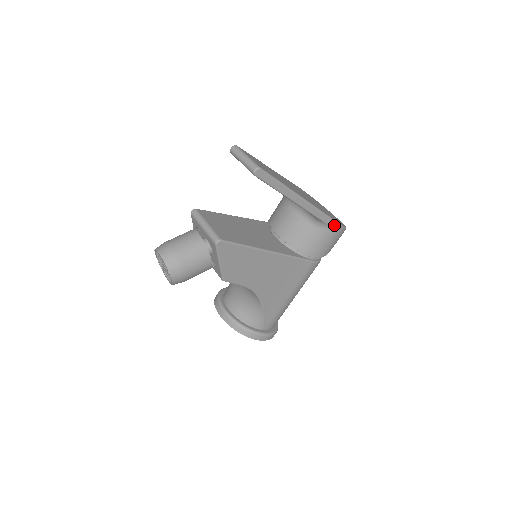
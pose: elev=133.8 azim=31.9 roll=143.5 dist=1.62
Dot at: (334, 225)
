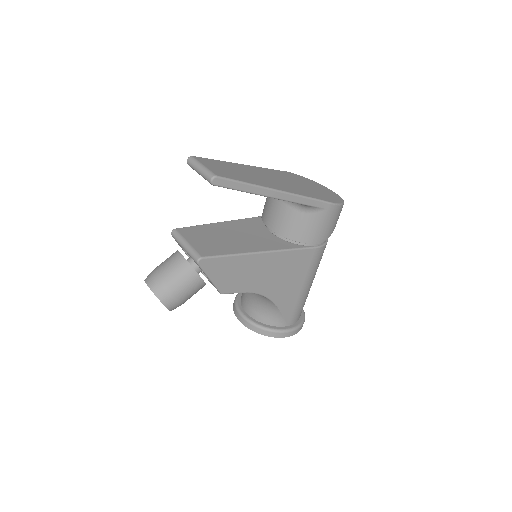
Dot at: (326, 206)
